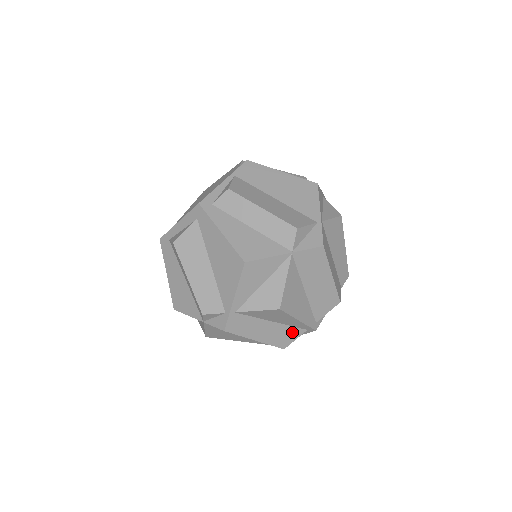
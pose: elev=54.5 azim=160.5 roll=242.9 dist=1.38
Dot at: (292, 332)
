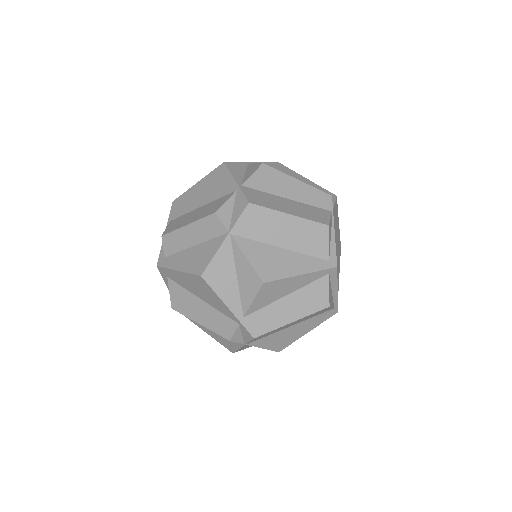
Dot at: (317, 288)
